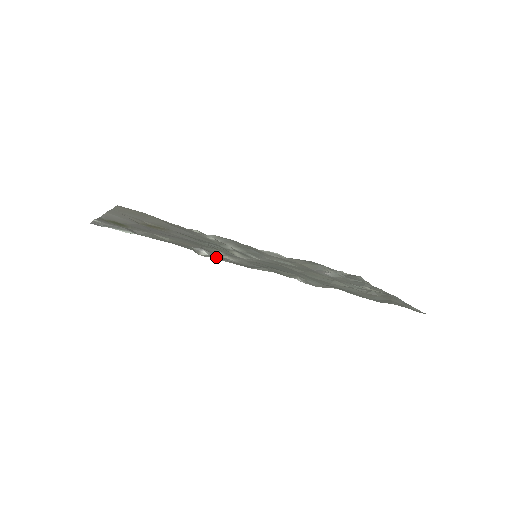
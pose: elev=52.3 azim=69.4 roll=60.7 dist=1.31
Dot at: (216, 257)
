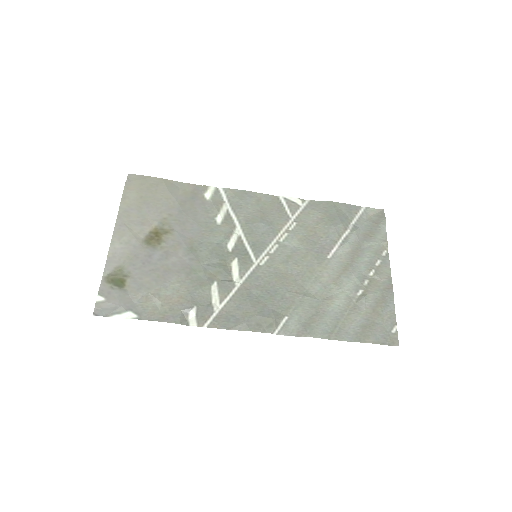
Dot at: (202, 317)
